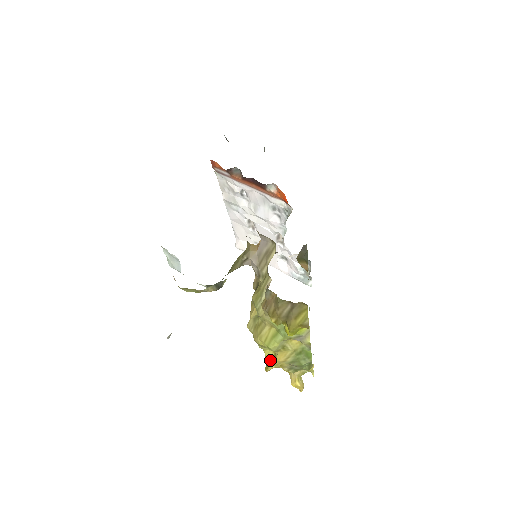
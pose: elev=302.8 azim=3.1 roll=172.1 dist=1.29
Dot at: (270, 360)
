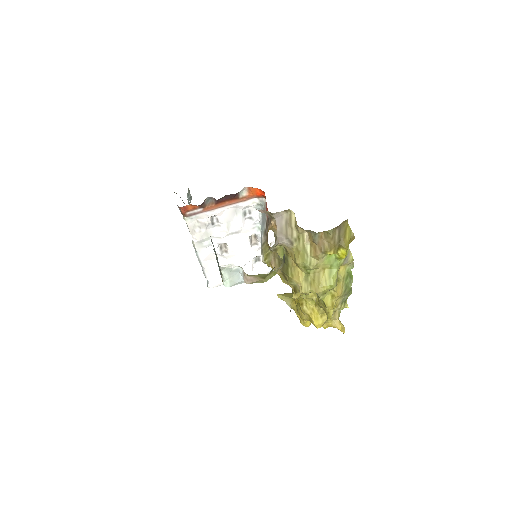
Dot at: (330, 305)
